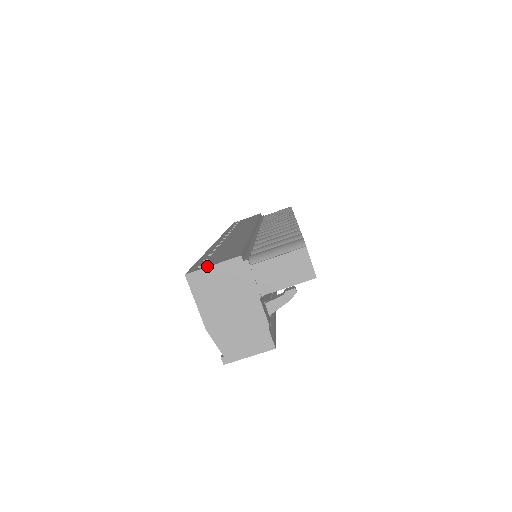
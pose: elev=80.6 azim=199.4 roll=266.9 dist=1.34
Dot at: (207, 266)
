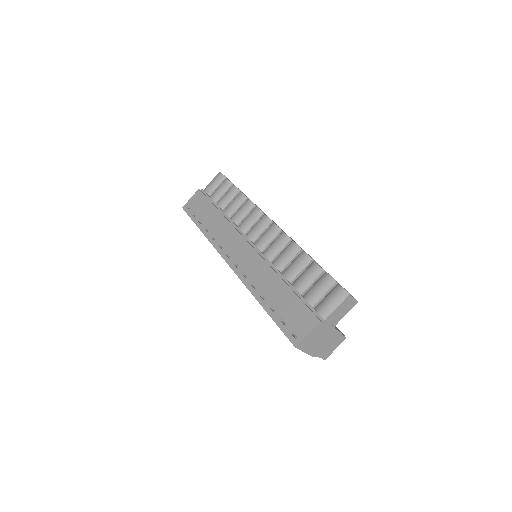
Dot at: (304, 336)
